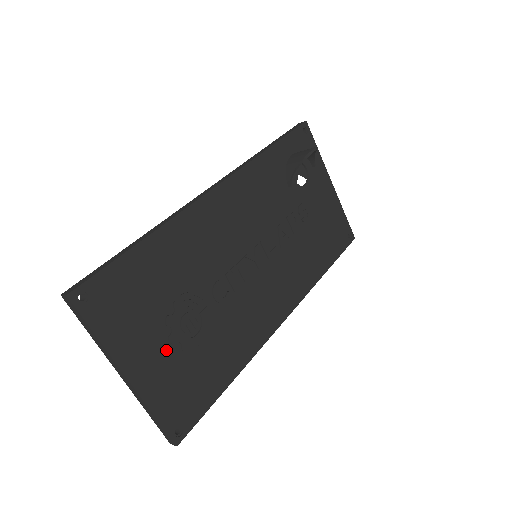
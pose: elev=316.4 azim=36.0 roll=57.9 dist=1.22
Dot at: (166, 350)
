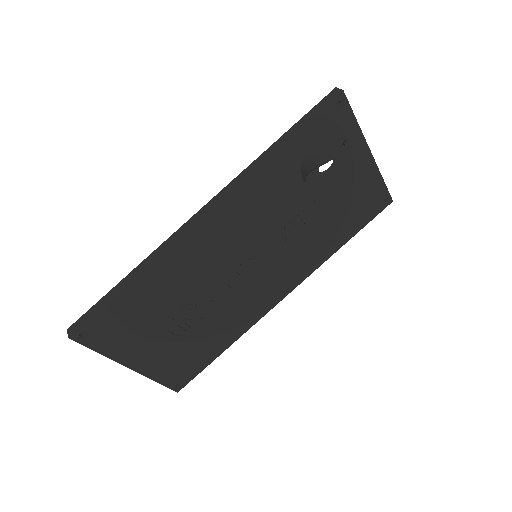
Dot at: (162, 346)
